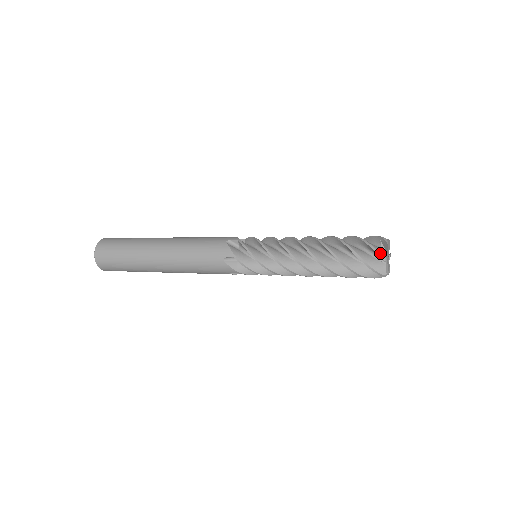
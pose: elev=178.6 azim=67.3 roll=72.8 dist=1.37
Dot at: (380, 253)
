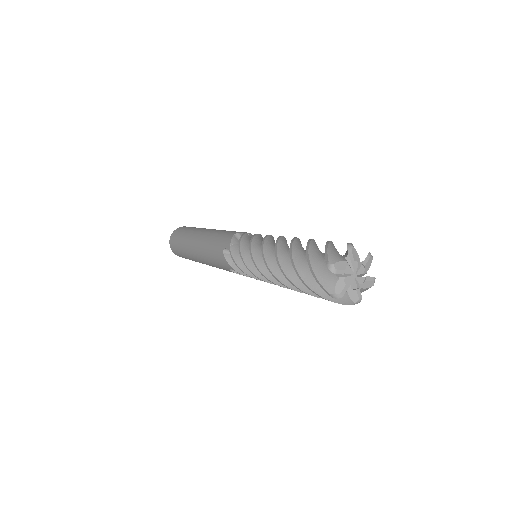
Dot at: (328, 259)
